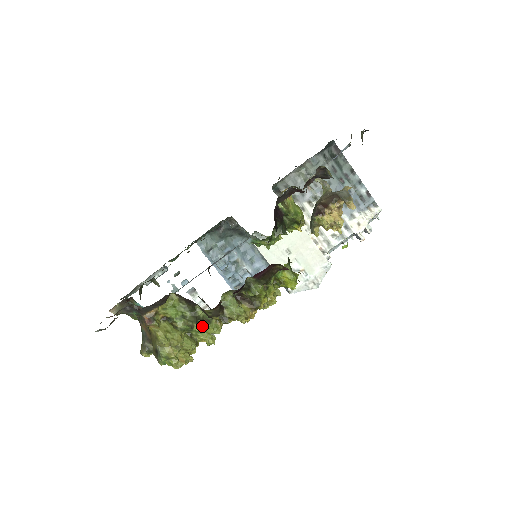
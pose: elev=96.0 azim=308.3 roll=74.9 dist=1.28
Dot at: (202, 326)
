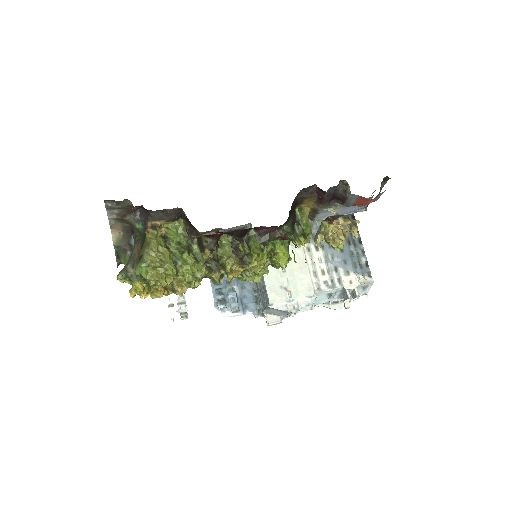
Dot at: (191, 258)
